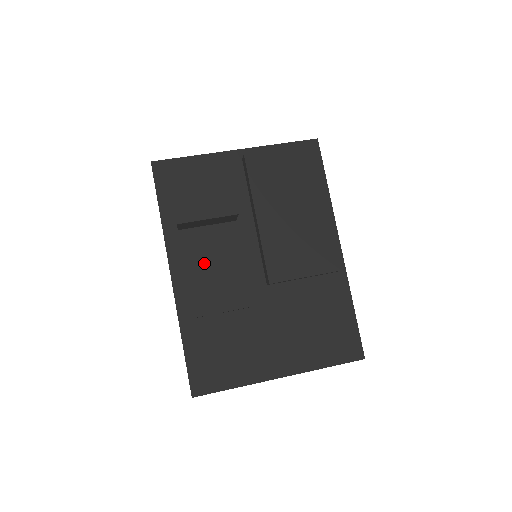
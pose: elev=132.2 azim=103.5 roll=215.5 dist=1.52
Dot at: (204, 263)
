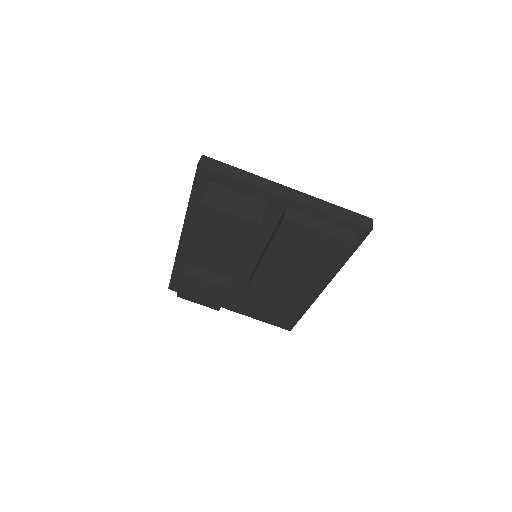
Dot at: occluded
